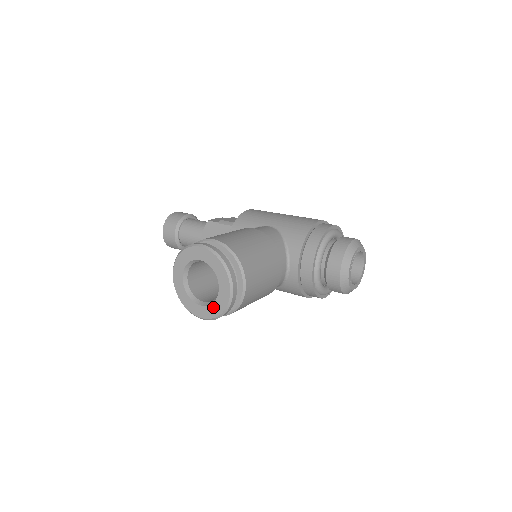
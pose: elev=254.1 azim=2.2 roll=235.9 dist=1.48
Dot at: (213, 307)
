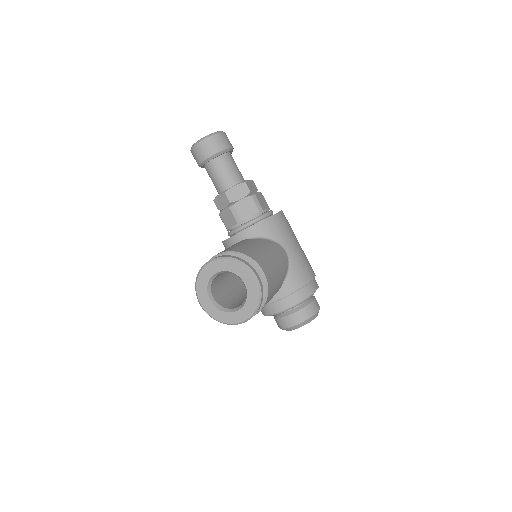
Dot at: (219, 312)
